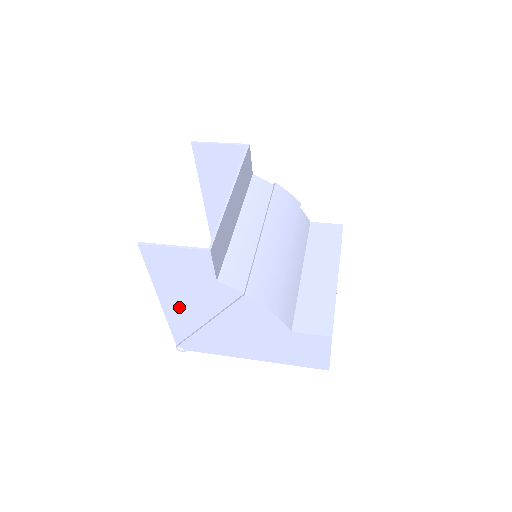
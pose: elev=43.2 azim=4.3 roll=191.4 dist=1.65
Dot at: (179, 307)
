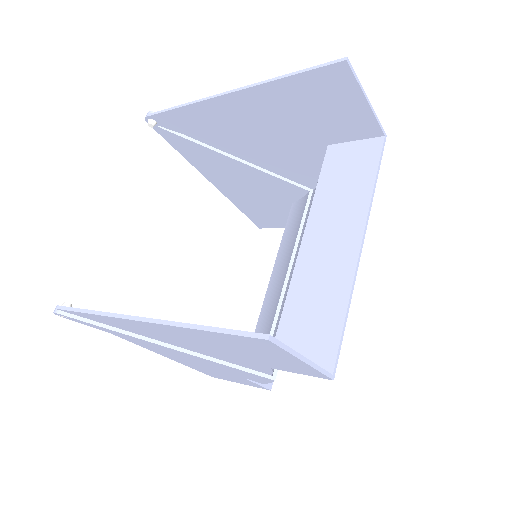
Dot at: (159, 332)
